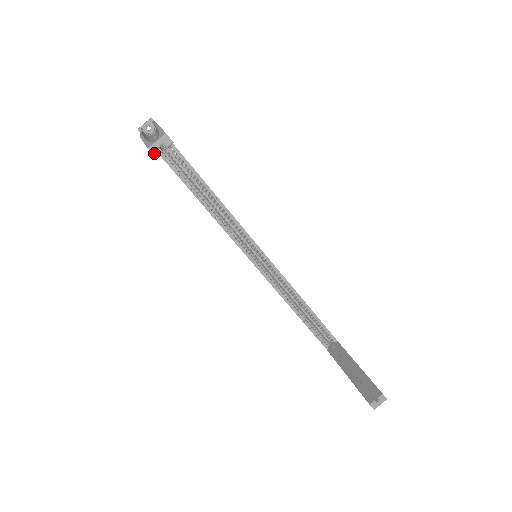
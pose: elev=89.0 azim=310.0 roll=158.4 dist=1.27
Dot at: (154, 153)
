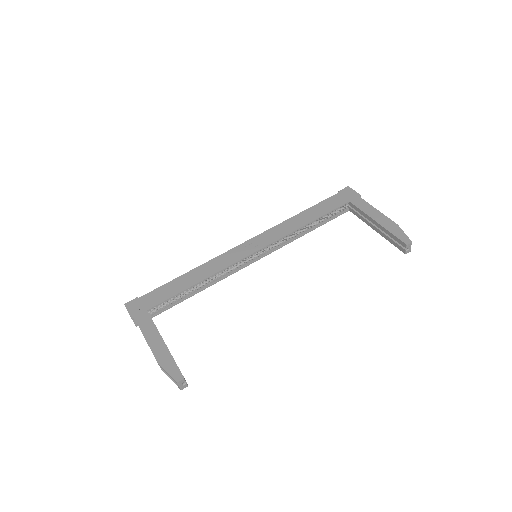
Dot at: (185, 387)
